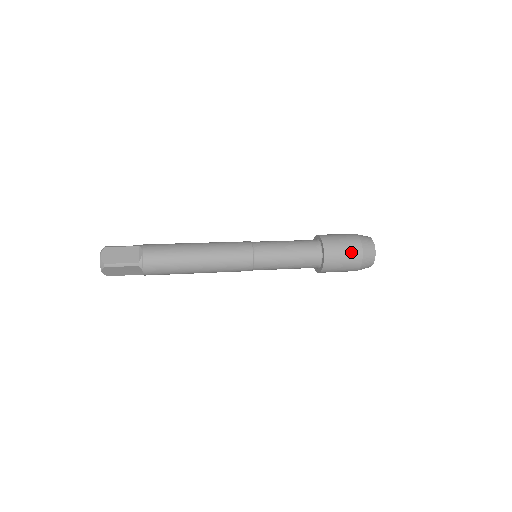
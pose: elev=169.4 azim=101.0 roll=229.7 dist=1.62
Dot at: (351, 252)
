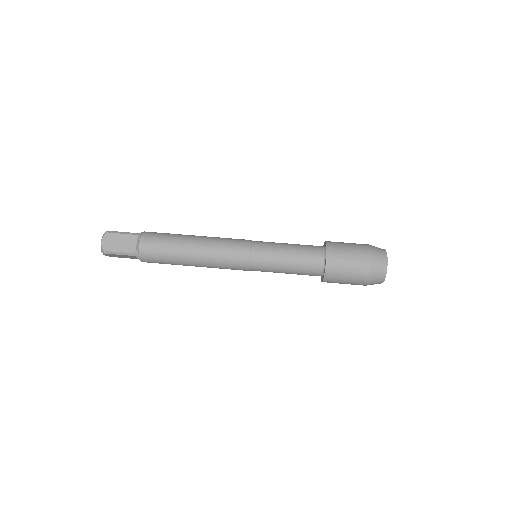
Dot at: (356, 271)
